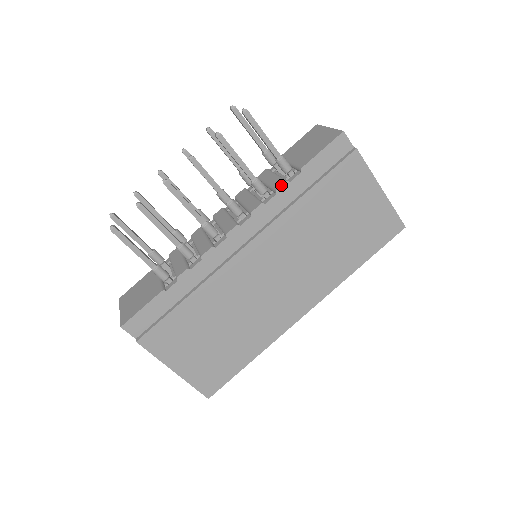
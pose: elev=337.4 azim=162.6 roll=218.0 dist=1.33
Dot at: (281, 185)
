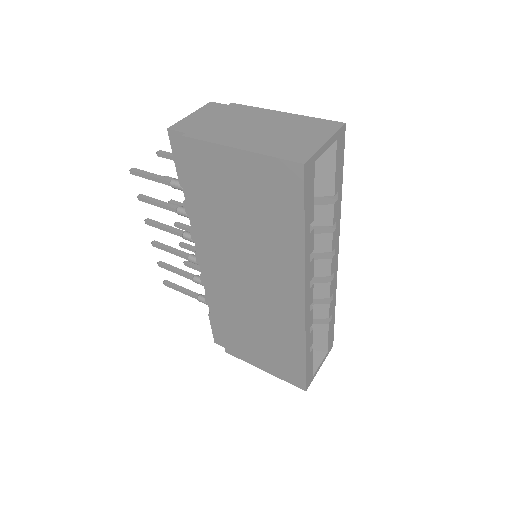
Dot at: (184, 206)
